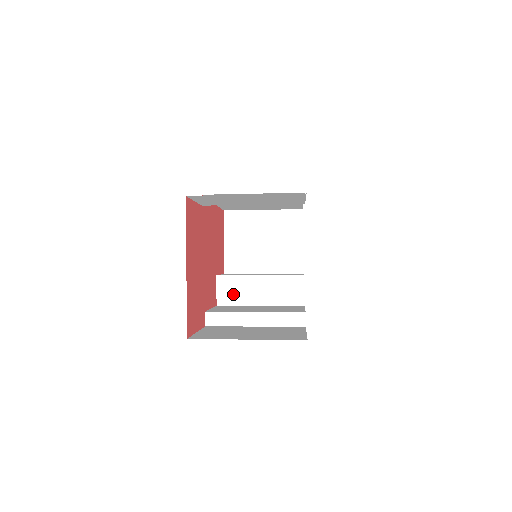
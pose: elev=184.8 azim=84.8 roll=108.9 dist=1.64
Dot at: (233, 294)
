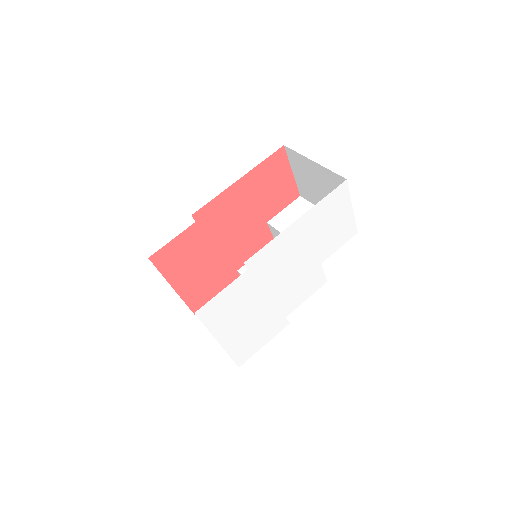
Dot at: occluded
